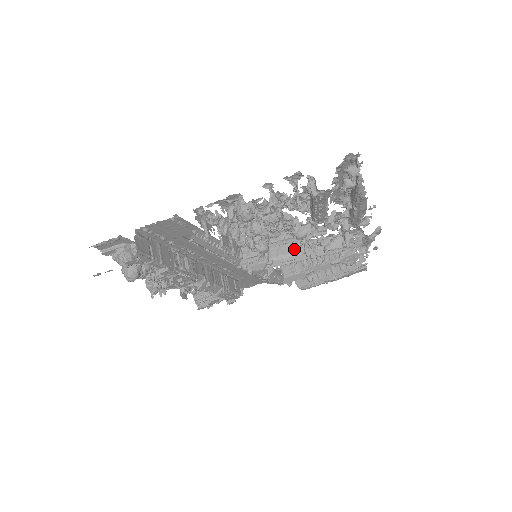
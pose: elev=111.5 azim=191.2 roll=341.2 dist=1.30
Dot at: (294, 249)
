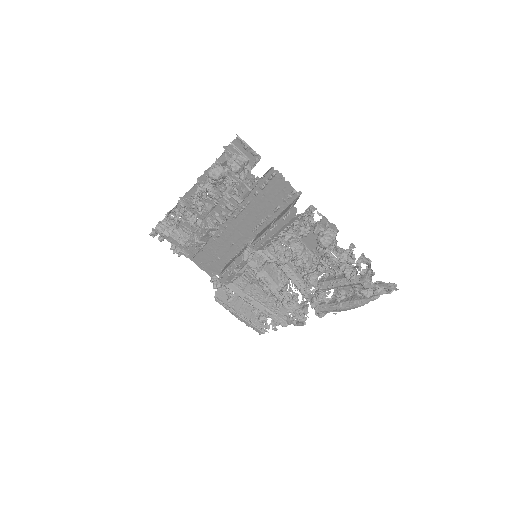
Dot at: (276, 280)
